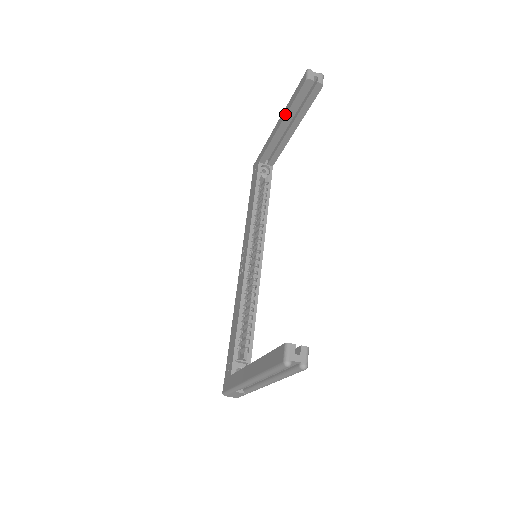
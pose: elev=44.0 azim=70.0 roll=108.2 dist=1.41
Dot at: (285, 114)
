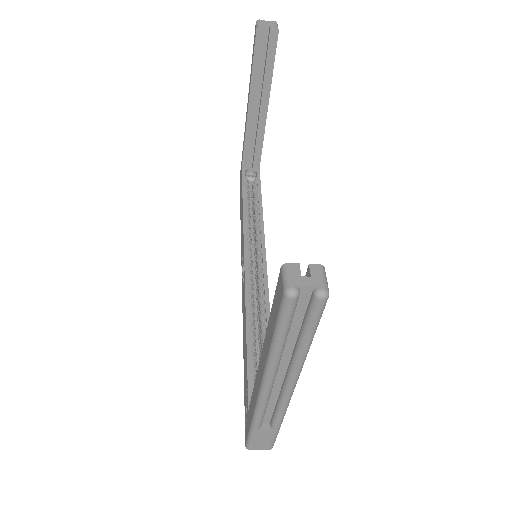
Dot at: (249, 88)
